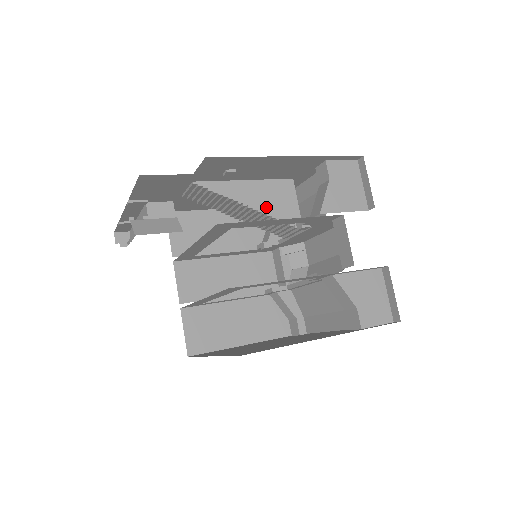
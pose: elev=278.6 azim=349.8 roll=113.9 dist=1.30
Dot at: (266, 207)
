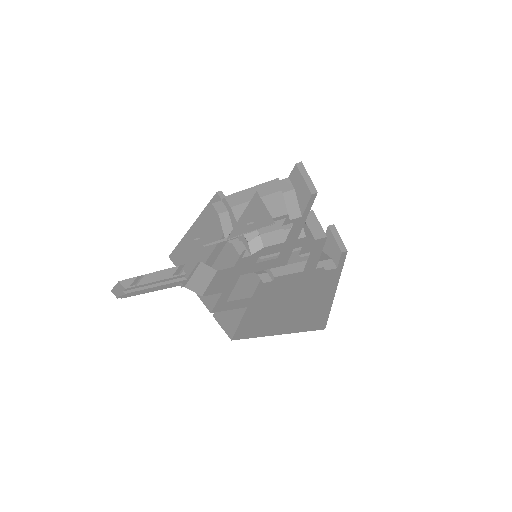
Dot at: (258, 223)
